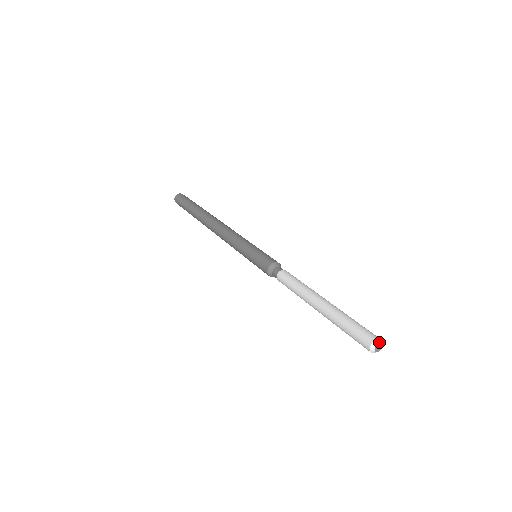
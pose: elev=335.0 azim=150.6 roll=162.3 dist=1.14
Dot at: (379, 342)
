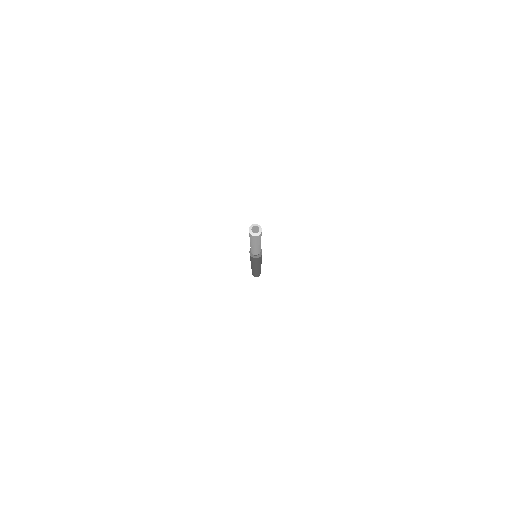
Dot at: (258, 226)
